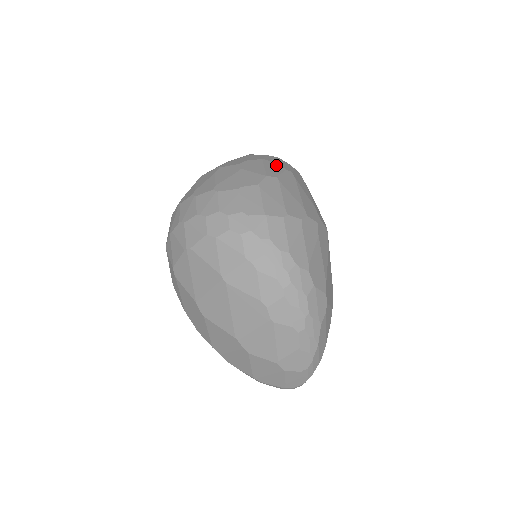
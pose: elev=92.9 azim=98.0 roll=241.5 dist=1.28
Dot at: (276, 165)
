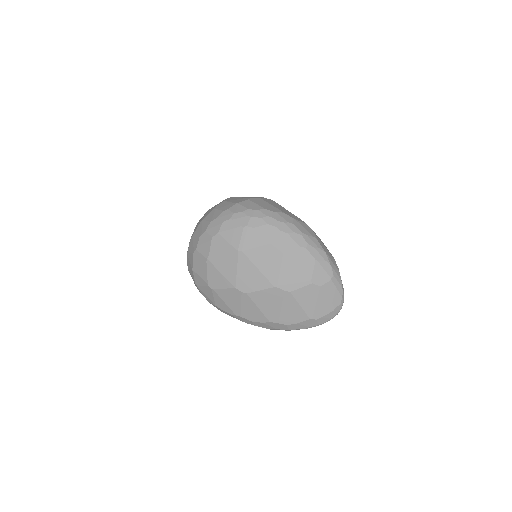
Dot at: occluded
